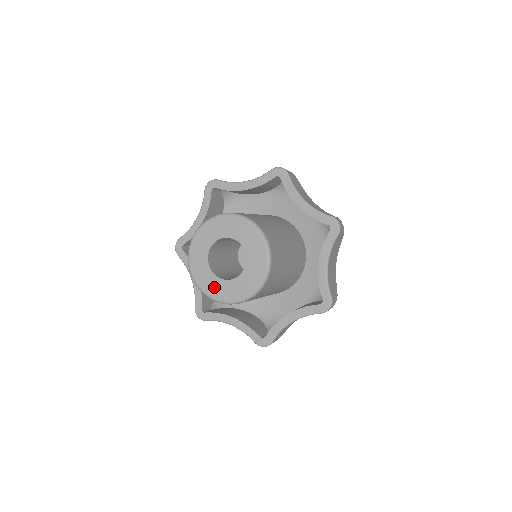
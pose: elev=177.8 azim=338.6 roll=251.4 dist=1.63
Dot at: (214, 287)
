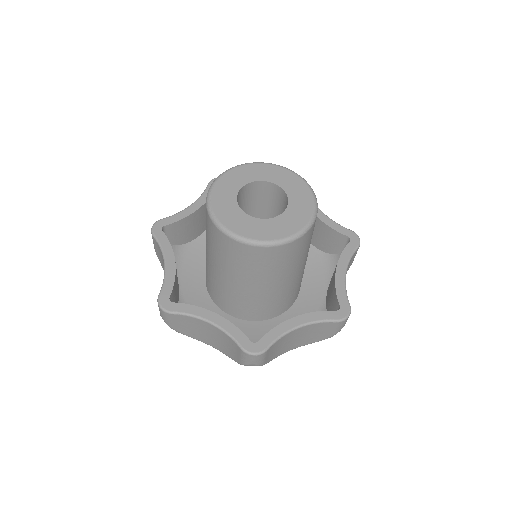
Dot at: (223, 199)
